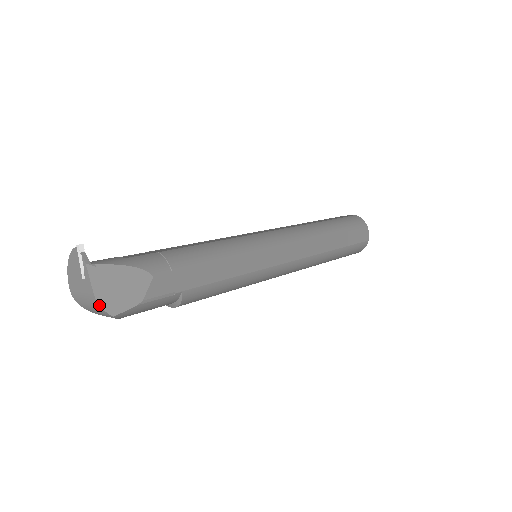
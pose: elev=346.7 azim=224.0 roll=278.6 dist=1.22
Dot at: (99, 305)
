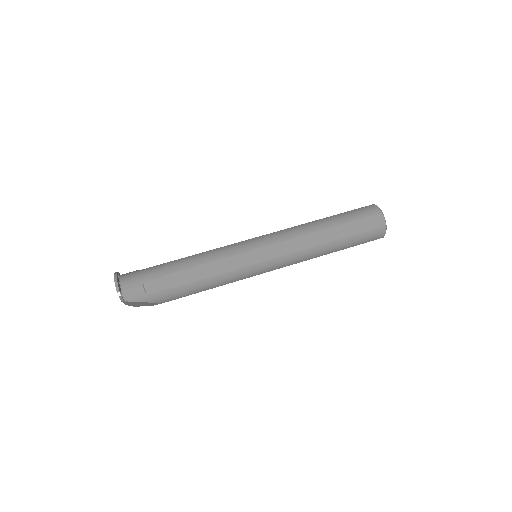
Dot at: occluded
